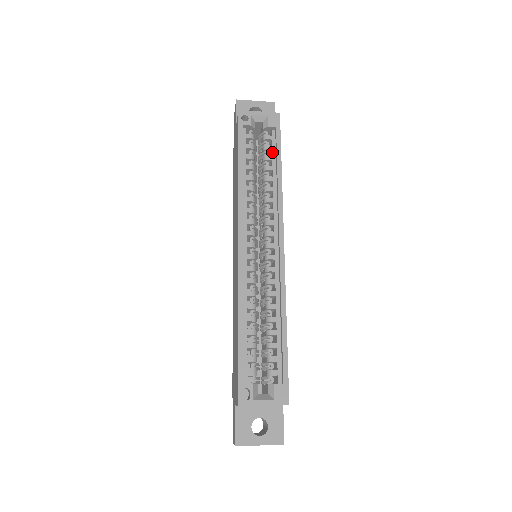
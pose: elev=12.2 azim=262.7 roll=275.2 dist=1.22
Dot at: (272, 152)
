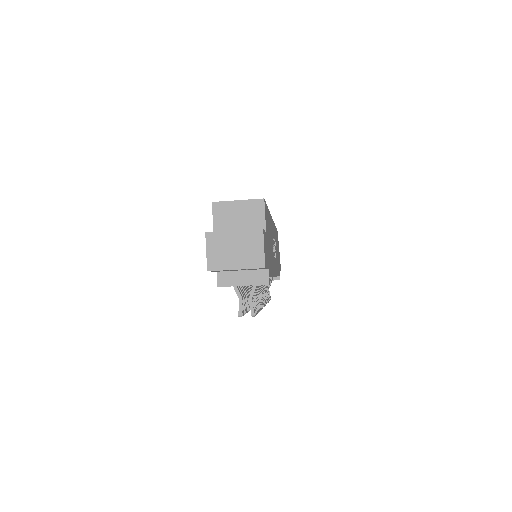
Dot at: occluded
